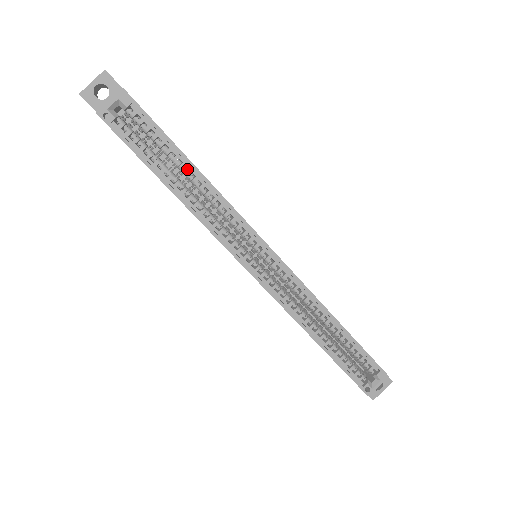
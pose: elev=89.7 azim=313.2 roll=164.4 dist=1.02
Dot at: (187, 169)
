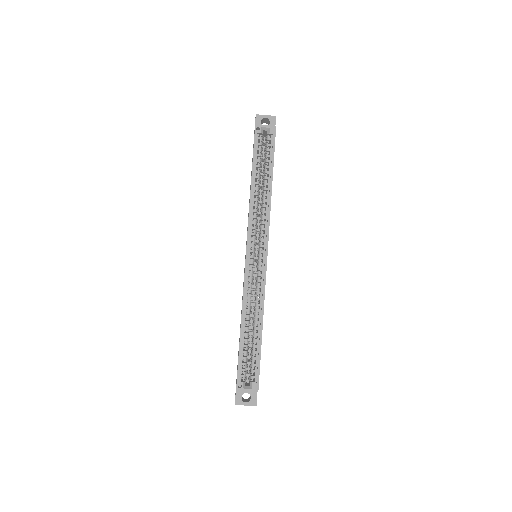
Dot at: occluded
